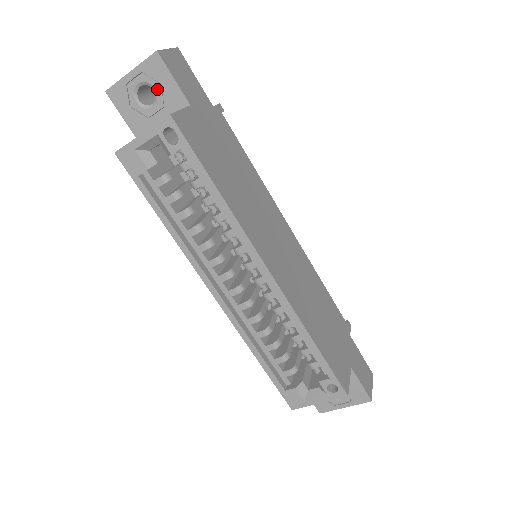
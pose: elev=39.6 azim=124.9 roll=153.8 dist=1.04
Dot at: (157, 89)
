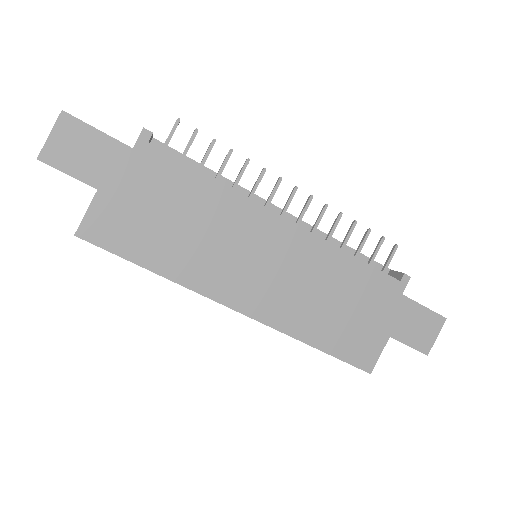
Dot at: occluded
